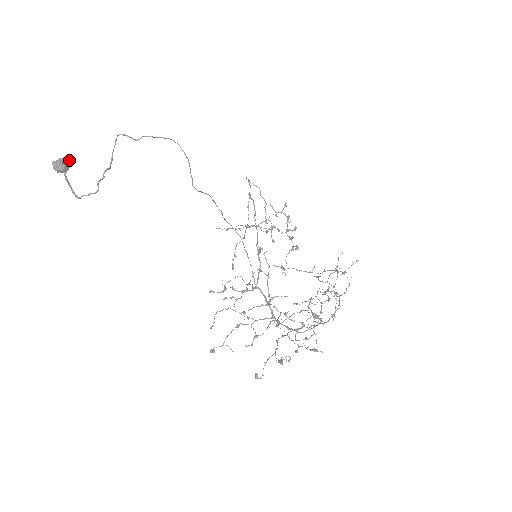
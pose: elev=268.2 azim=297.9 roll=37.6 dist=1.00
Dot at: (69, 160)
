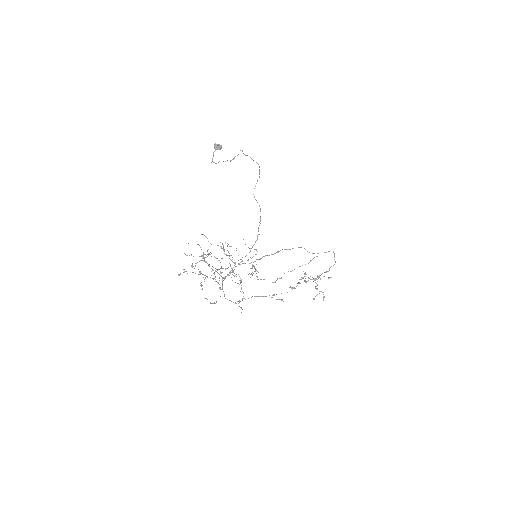
Dot at: (221, 147)
